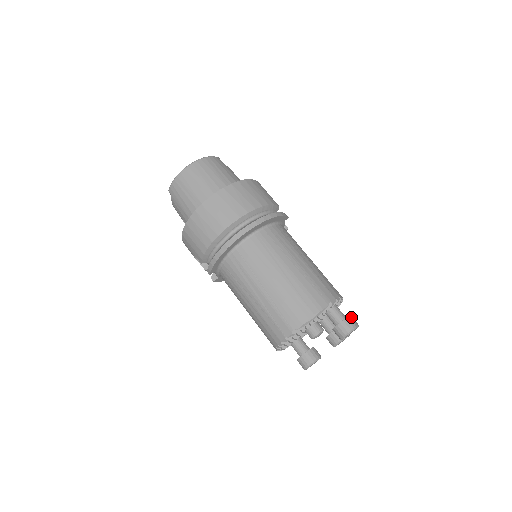
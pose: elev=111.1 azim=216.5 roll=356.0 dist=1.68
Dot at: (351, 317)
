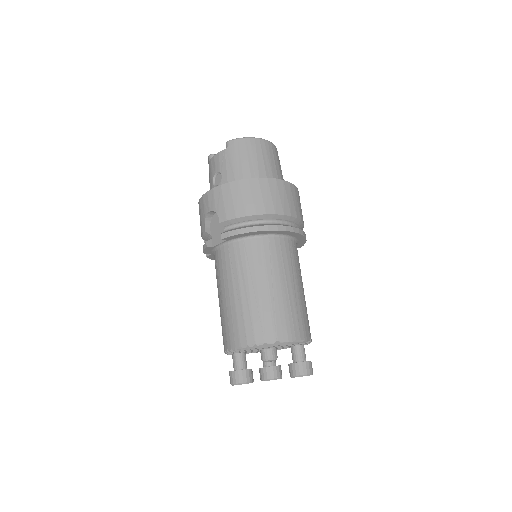
Dot at: (311, 363)
